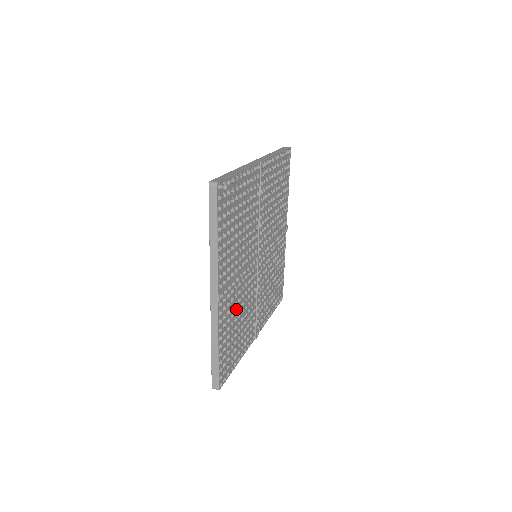
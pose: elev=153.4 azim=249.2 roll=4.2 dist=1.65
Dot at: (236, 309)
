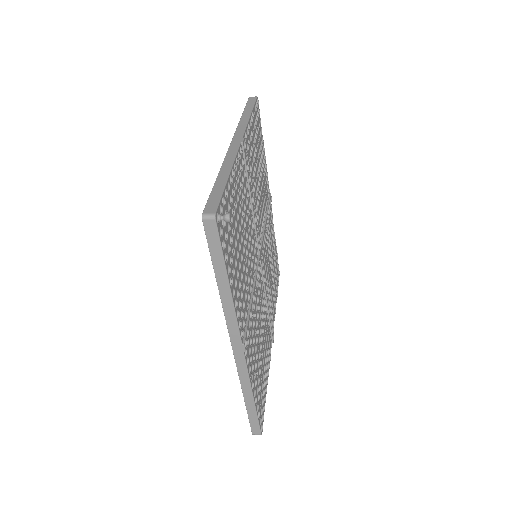
Dot at: (256, 337)
